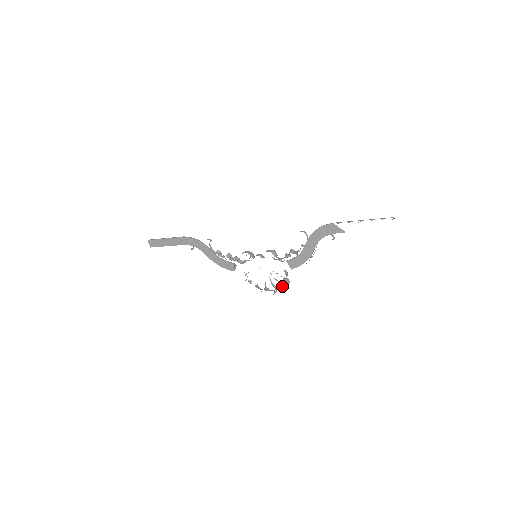
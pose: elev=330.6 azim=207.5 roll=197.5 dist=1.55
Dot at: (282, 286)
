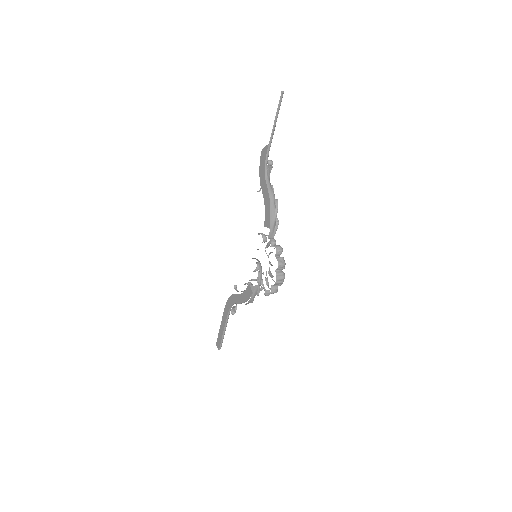
Dot at: (277, 257)
